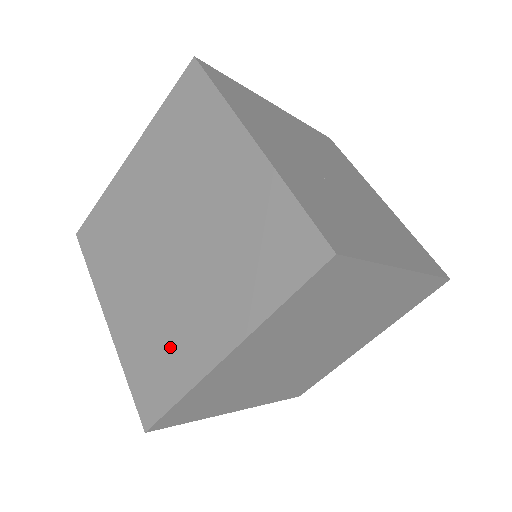
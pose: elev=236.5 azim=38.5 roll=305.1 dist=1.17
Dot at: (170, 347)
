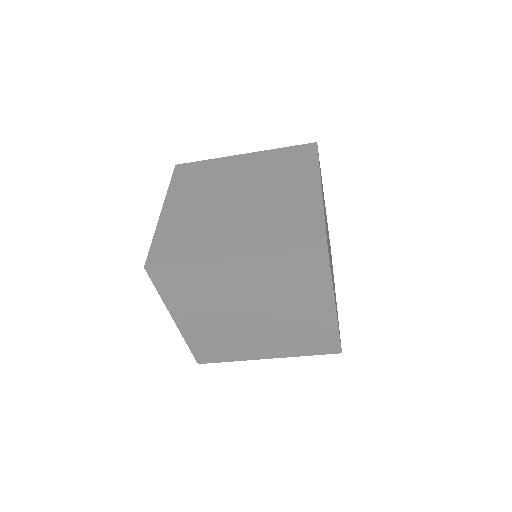
Dot at: (232, 347)
